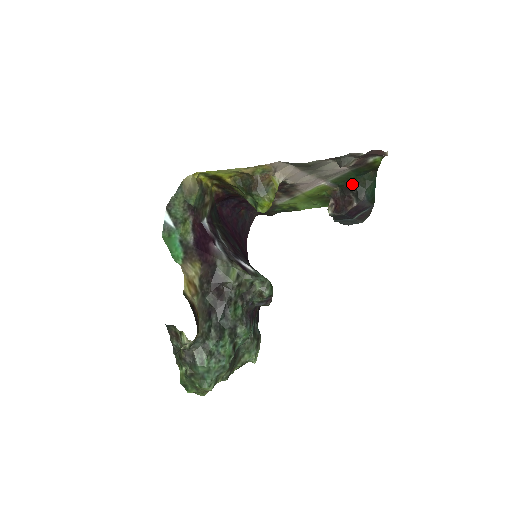
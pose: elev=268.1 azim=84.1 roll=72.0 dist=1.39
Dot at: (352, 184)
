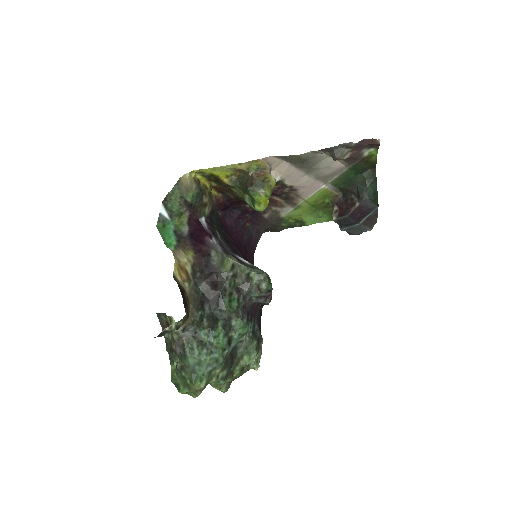
Dot at: (353, 185)
